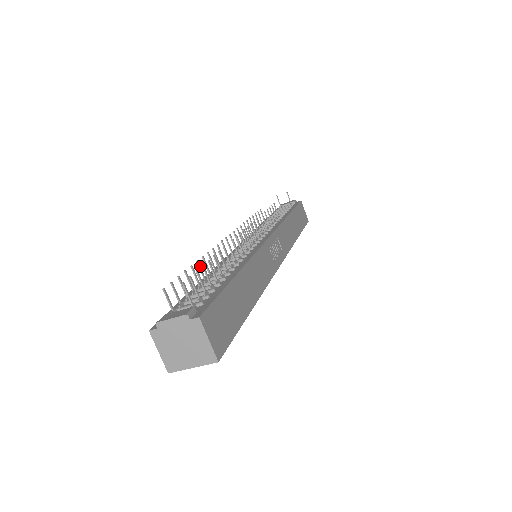
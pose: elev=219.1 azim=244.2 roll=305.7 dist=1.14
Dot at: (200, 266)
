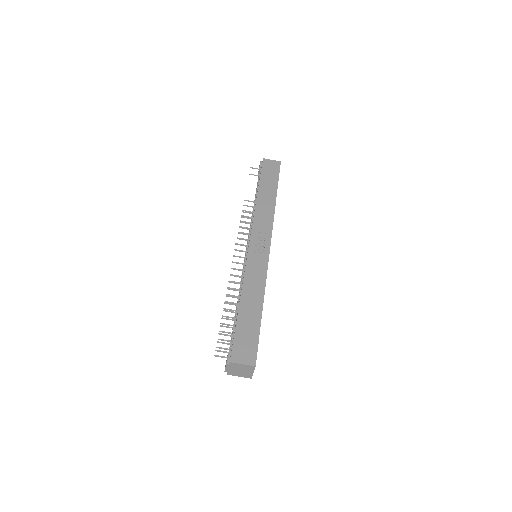
Dot at: (226, 316)
